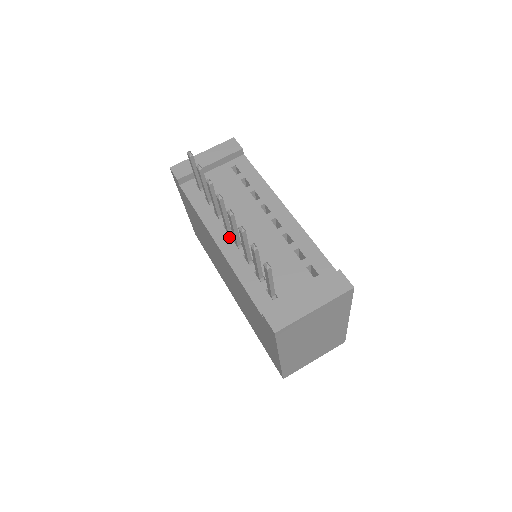
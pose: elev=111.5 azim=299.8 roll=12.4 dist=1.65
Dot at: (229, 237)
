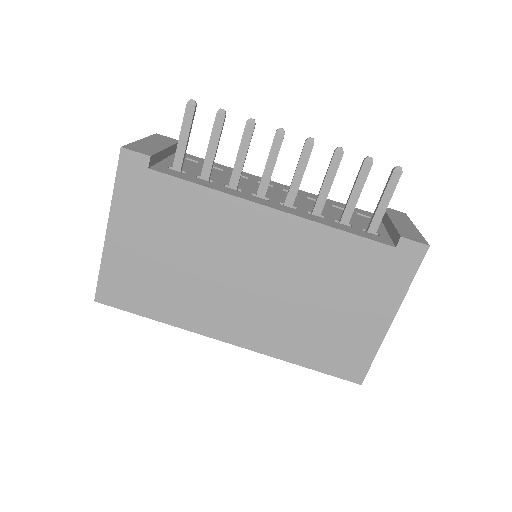
Dot at: (273, 202)
